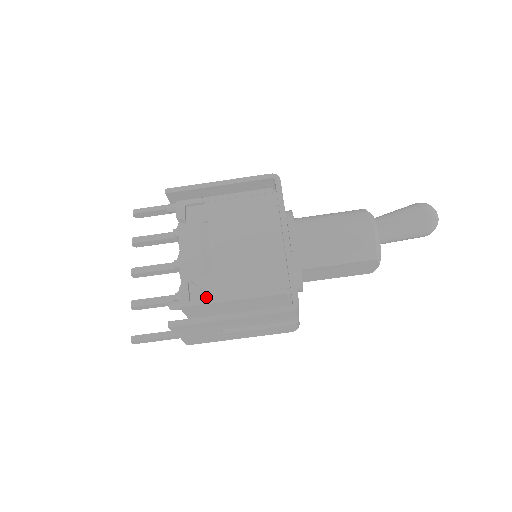
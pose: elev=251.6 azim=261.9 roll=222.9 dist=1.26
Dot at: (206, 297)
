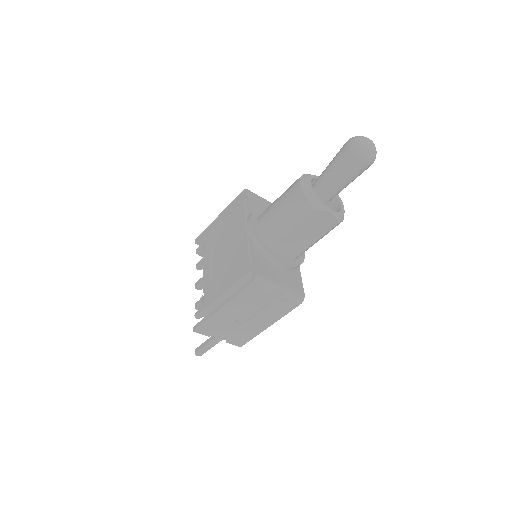
Dot at: occluded
